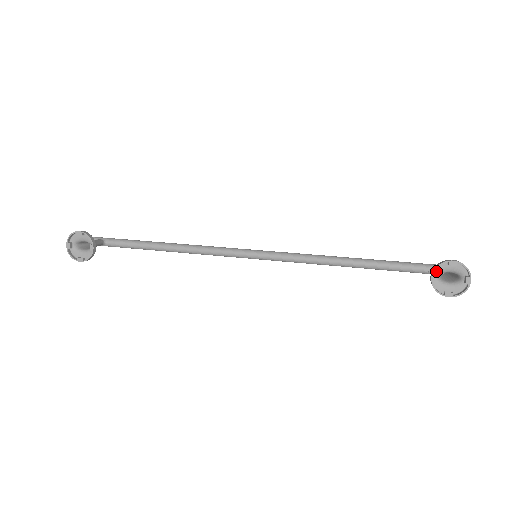
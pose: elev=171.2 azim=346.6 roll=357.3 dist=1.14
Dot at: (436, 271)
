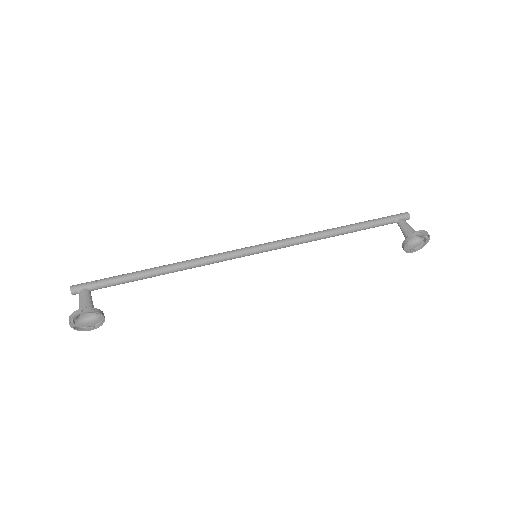
Dot at: (407, 240)
